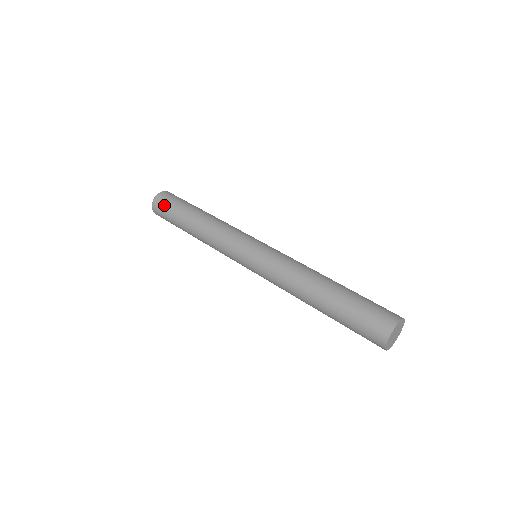
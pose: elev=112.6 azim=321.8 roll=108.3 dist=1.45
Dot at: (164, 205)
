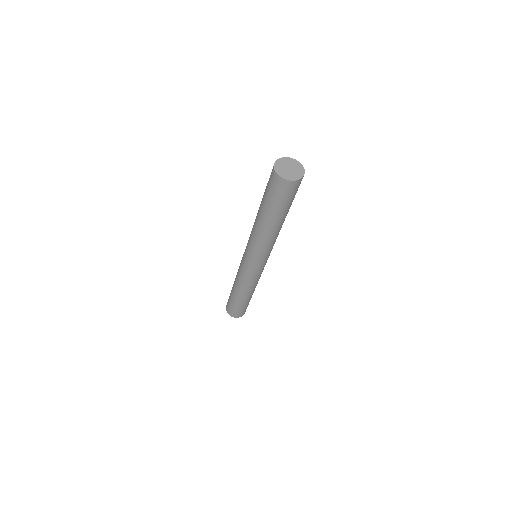
Dot at: occluded
